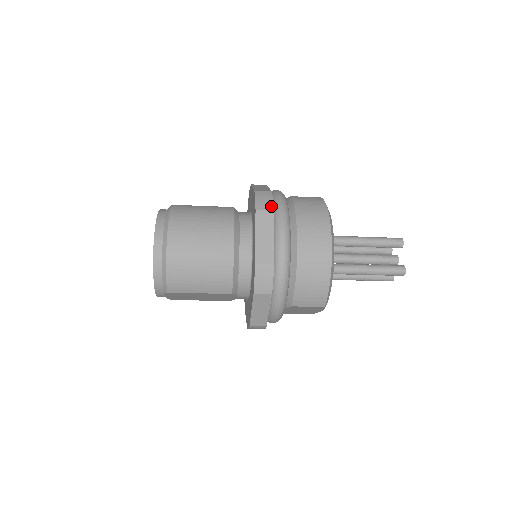
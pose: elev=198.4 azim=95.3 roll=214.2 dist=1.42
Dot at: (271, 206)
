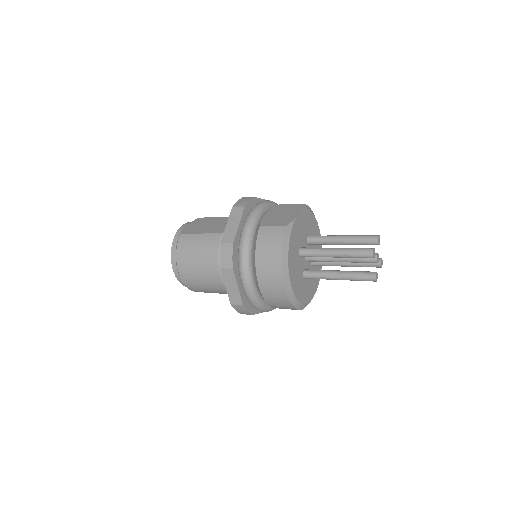
Dot at: (231, 264)
